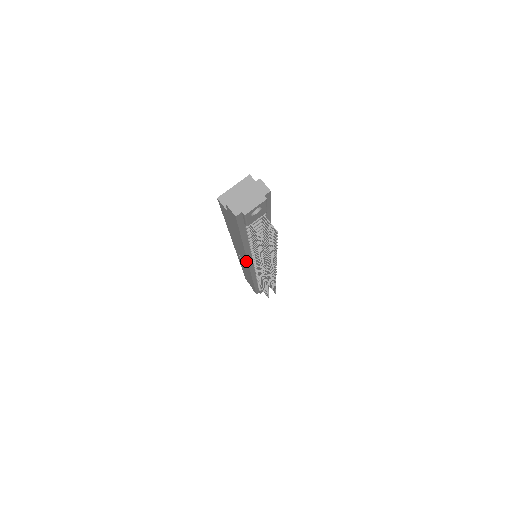
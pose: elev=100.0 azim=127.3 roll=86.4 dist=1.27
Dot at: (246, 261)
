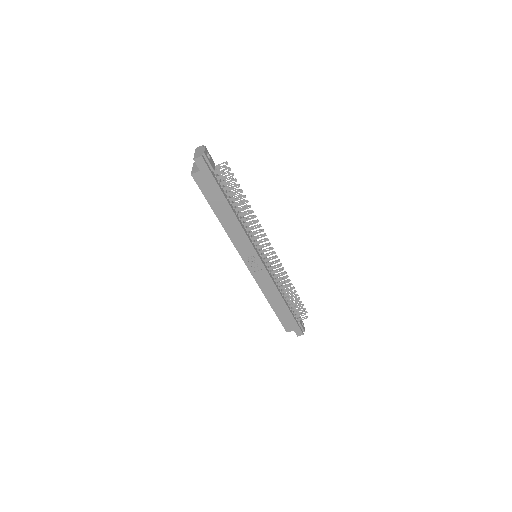
Dot at: (250, 245)
